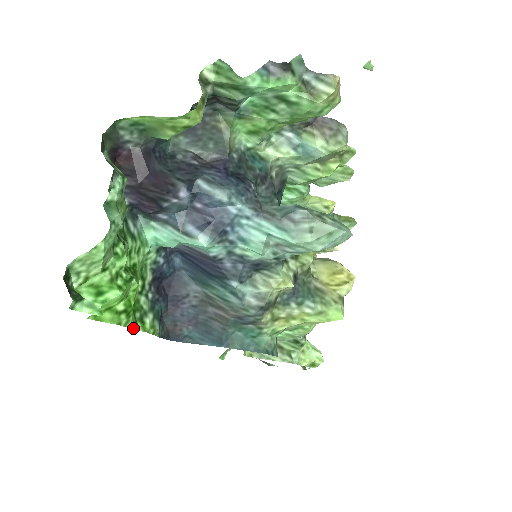
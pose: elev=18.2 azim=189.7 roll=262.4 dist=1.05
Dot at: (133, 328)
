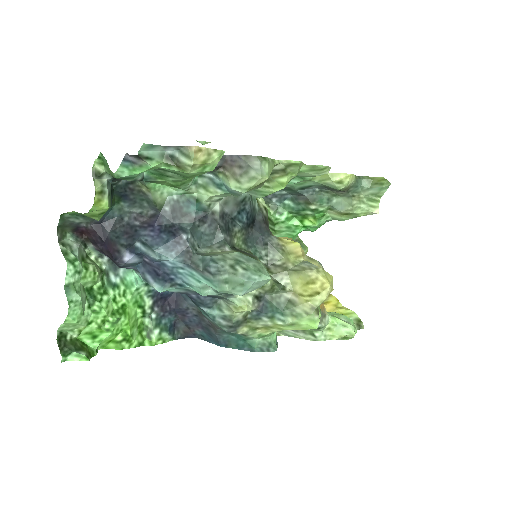
Dot at: (140, 345)
